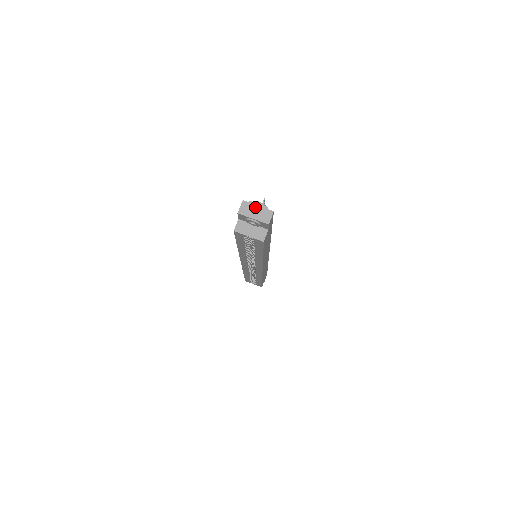
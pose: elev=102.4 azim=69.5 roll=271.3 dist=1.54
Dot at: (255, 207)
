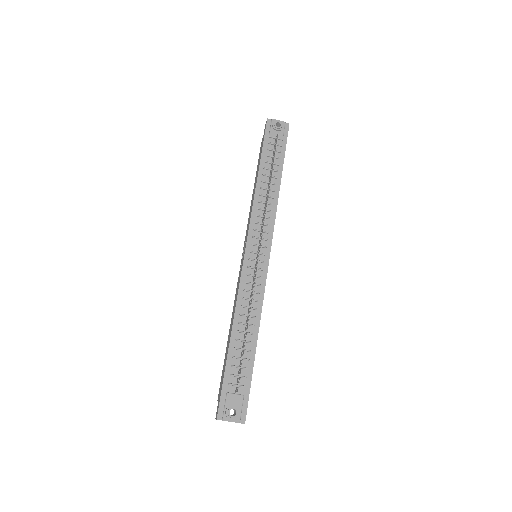
Dot at: occluded
